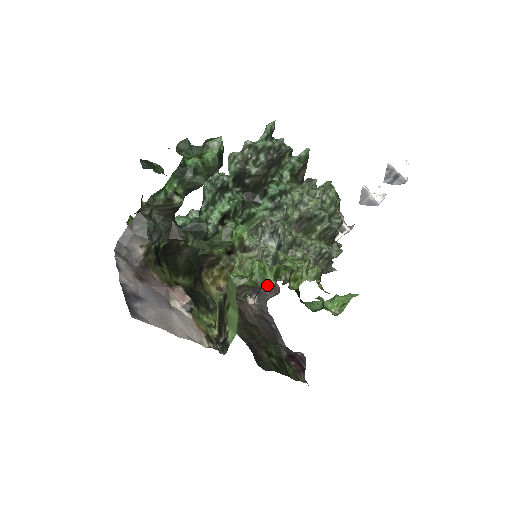
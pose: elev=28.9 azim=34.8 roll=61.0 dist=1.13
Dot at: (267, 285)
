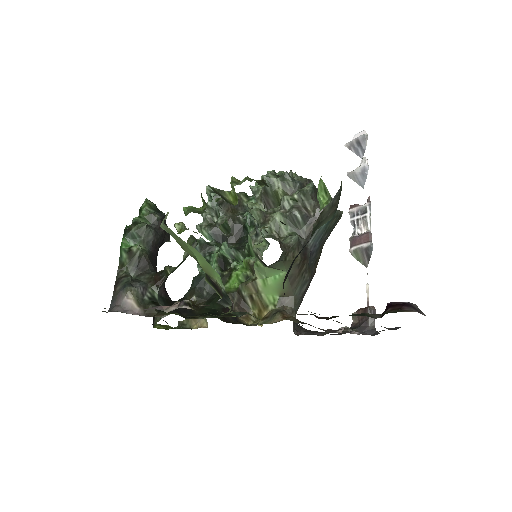
Dot at: (202, 212)
